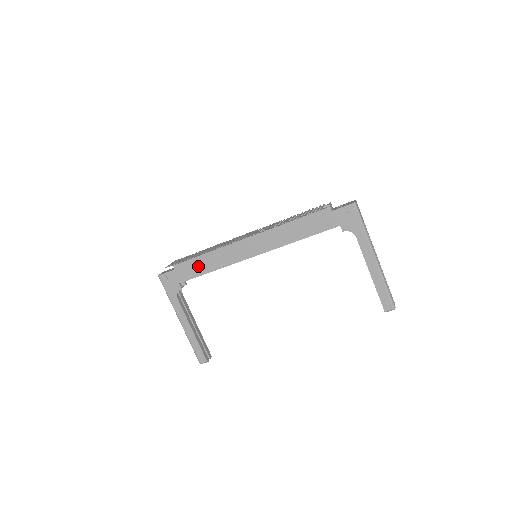
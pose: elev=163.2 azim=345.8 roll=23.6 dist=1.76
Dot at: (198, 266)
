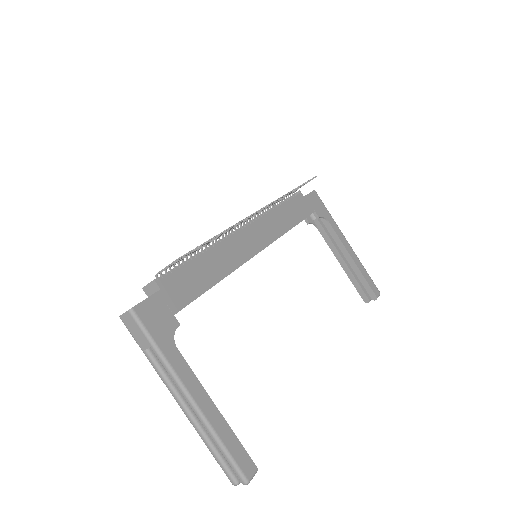
Dot at: (196, 277)
